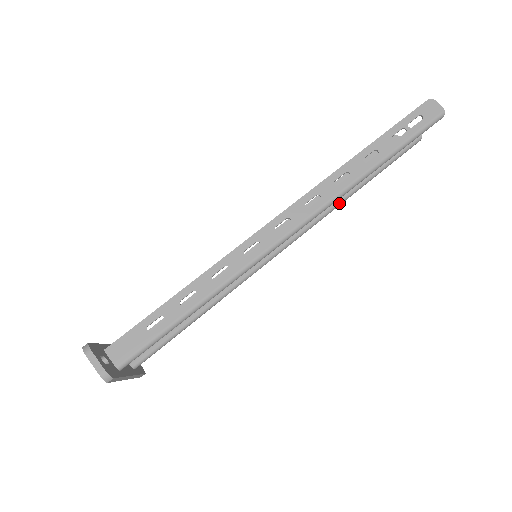
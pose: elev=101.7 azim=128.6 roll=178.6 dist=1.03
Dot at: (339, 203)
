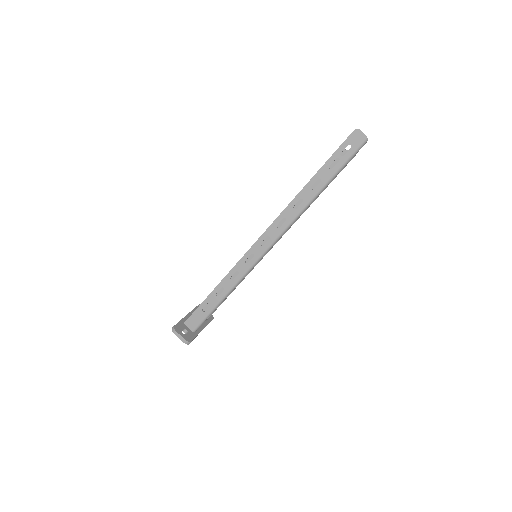
Dot at: (305, 210)
